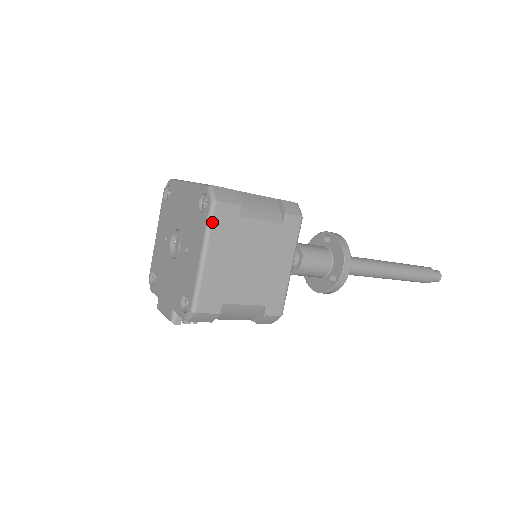
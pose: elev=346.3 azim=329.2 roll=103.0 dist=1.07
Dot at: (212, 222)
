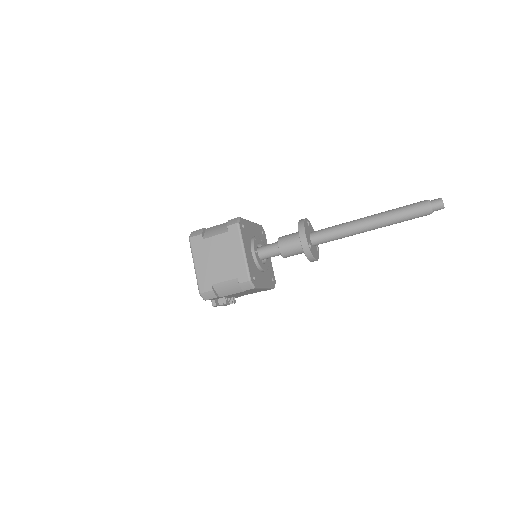
Dot at: (192, 248)
